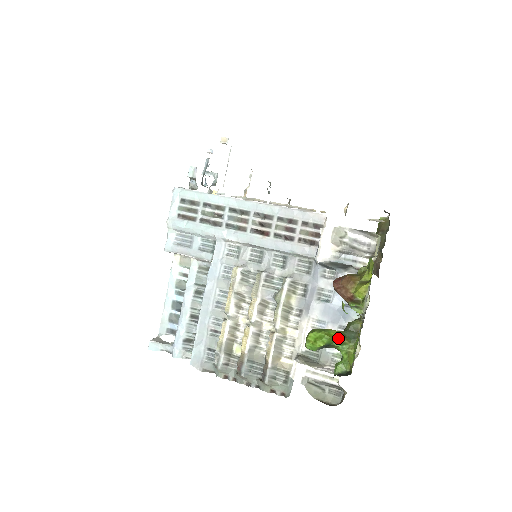
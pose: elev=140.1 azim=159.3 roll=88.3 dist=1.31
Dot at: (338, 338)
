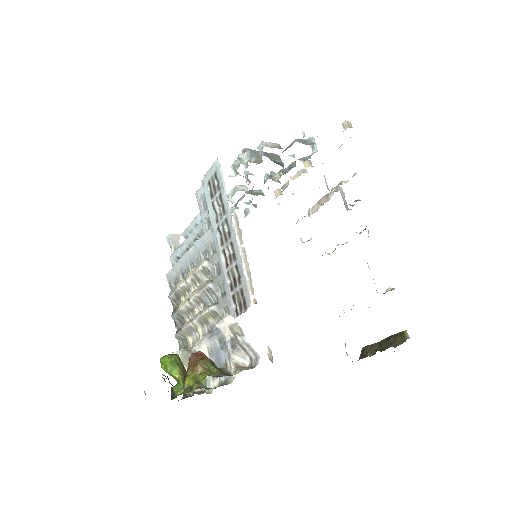
Dot at: (176, 378)
